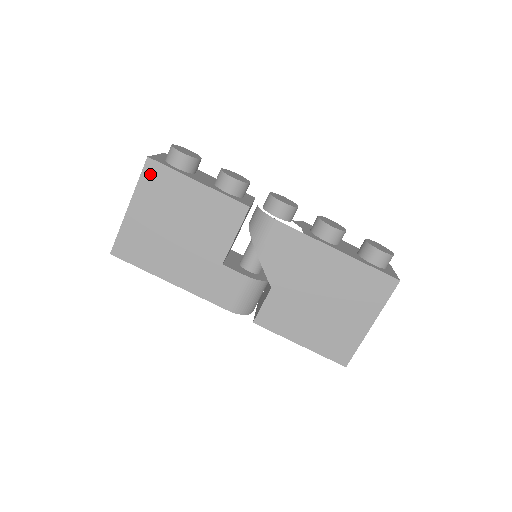
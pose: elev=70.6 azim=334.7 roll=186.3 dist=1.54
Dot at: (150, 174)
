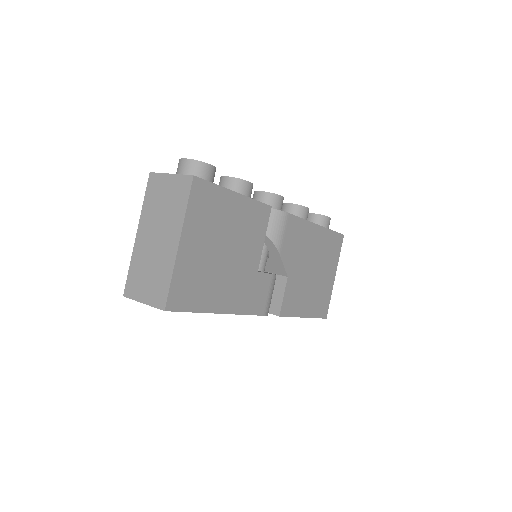
Dot at: (197, 196)
